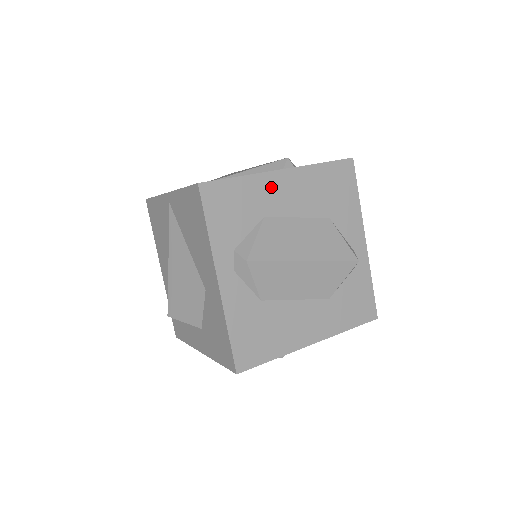
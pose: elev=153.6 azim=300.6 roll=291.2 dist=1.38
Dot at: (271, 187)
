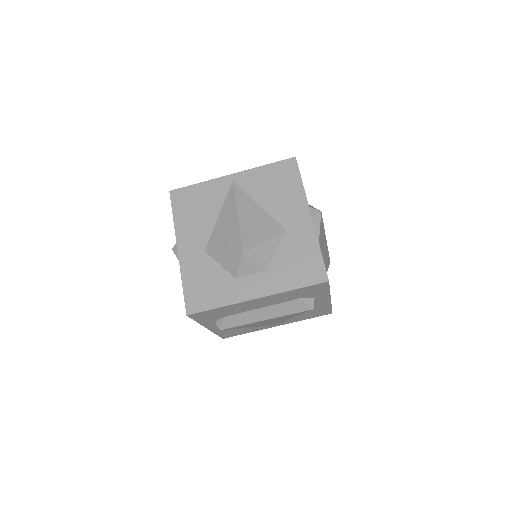
Dot at: occluded
